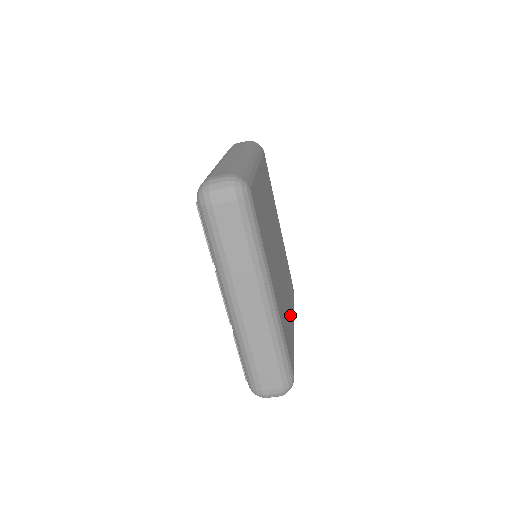
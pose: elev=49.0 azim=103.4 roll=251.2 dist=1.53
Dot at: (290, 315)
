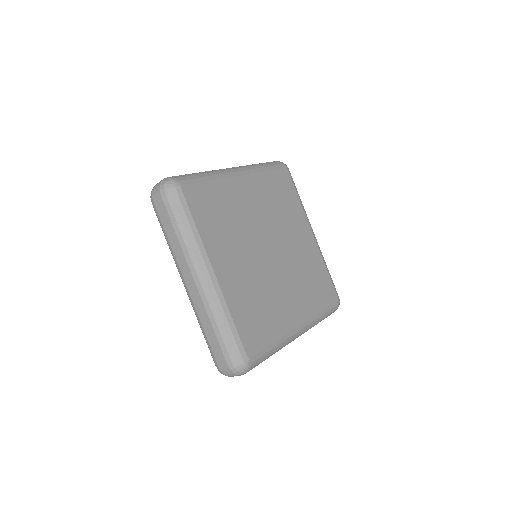
Dot at: (288, 312)
